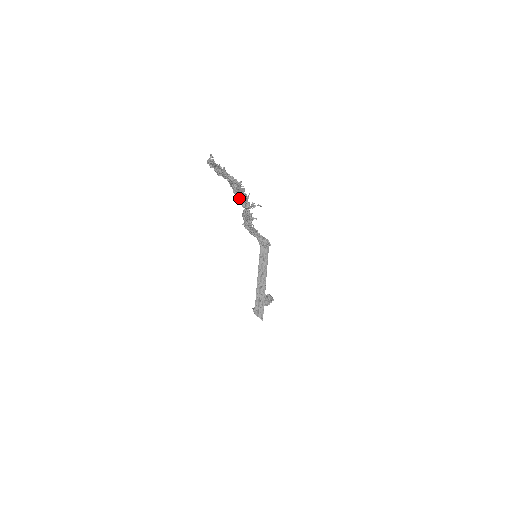
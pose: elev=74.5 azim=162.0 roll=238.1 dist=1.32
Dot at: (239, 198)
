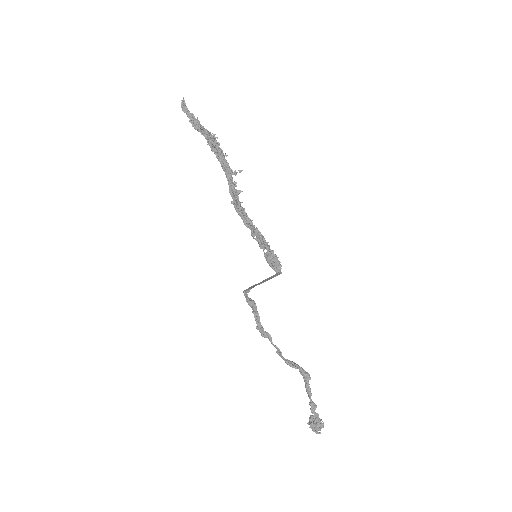
Dot at: (218, 158)
